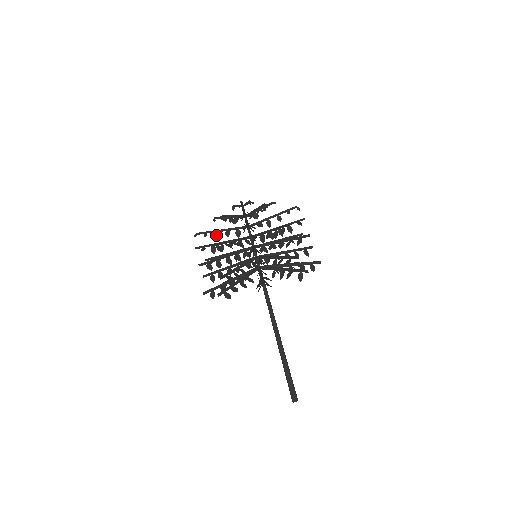
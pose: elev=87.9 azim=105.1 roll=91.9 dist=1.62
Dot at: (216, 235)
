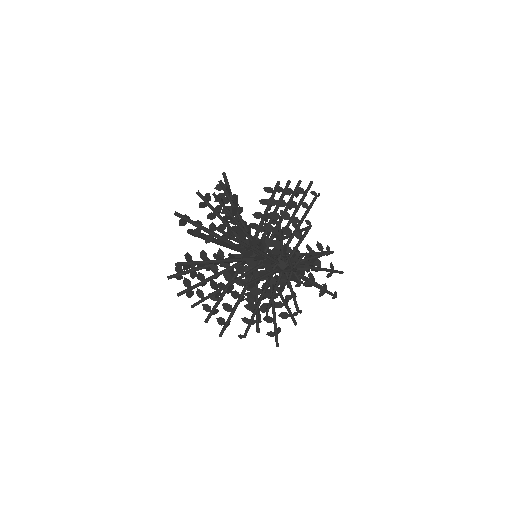
Dot at: (234, 248)
